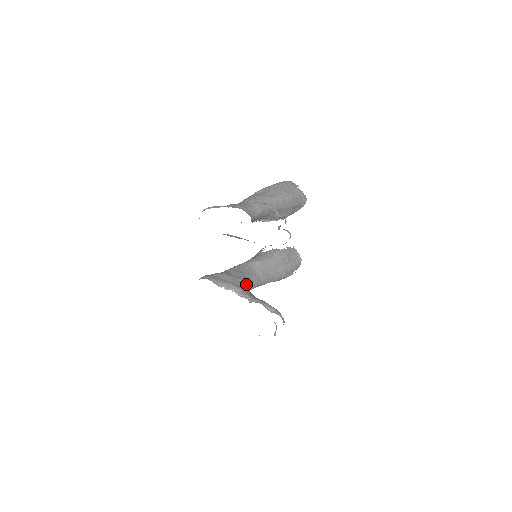
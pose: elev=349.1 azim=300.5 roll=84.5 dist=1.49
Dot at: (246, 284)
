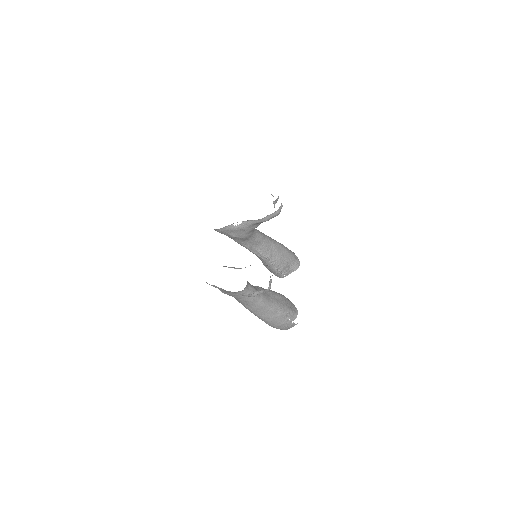
Dot at: occluded
